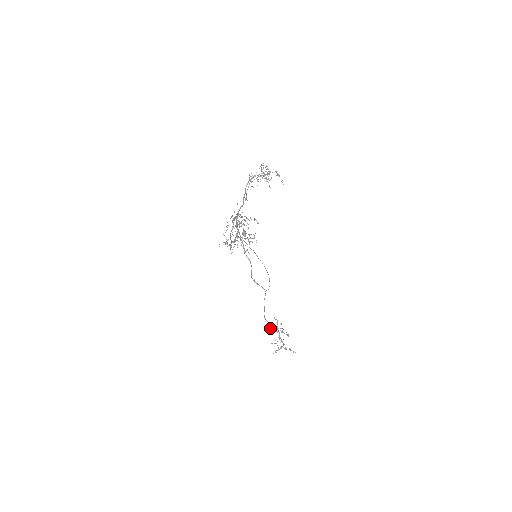
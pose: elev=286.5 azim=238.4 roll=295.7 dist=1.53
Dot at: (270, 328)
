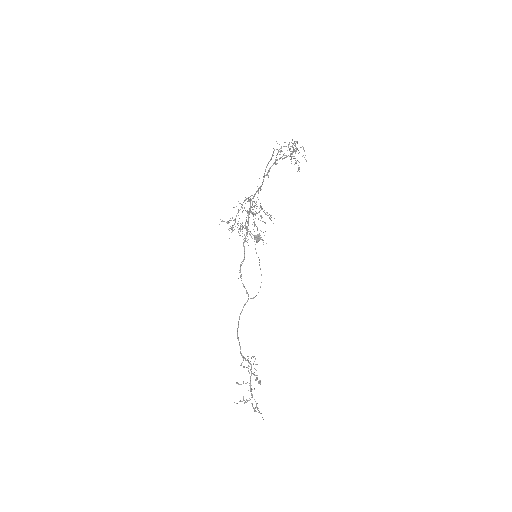
Dot at: (244, 366)
